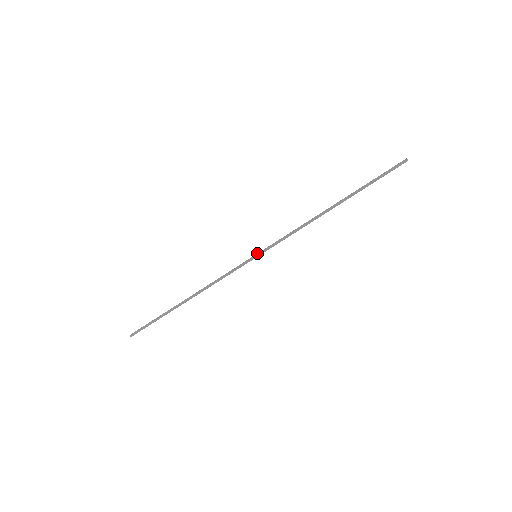
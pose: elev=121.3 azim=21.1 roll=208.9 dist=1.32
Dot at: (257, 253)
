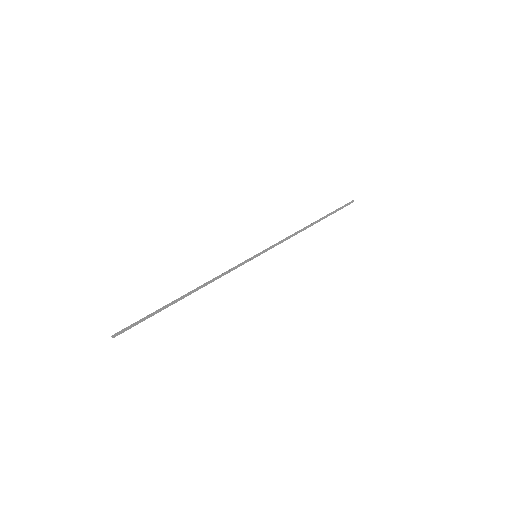
Dot at: occluded
